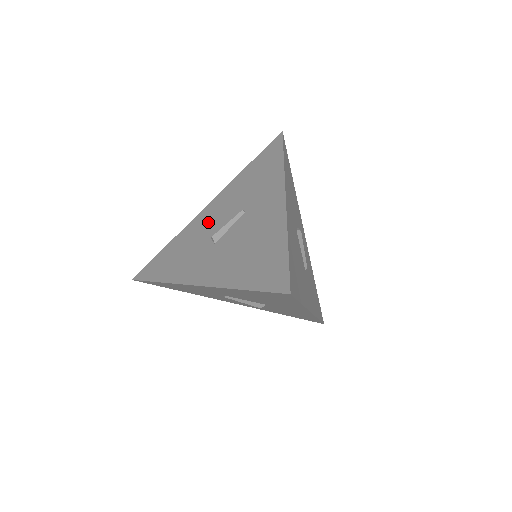
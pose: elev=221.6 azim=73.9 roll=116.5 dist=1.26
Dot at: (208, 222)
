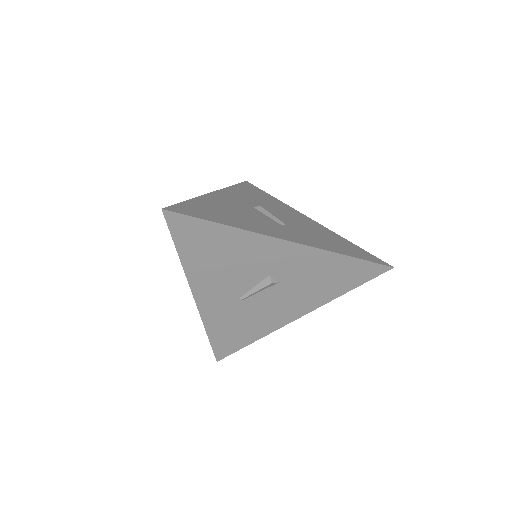
Dot at: occluded
